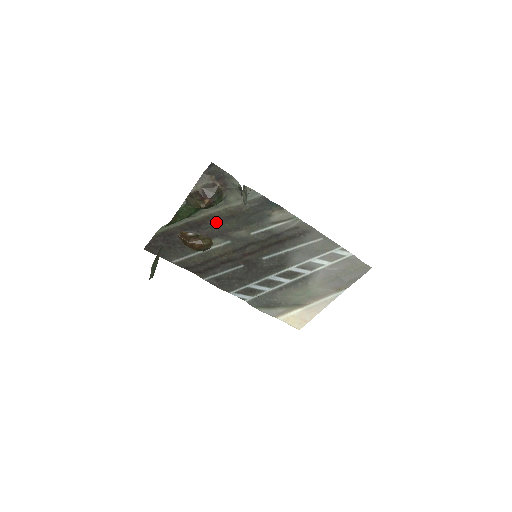
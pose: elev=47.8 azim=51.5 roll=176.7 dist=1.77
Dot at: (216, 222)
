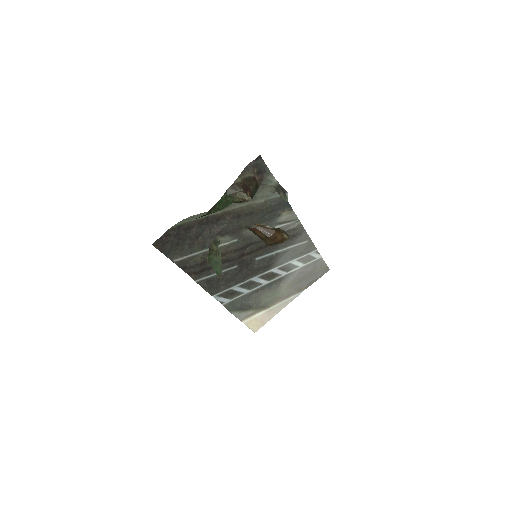
Dot at: (235, 218)
